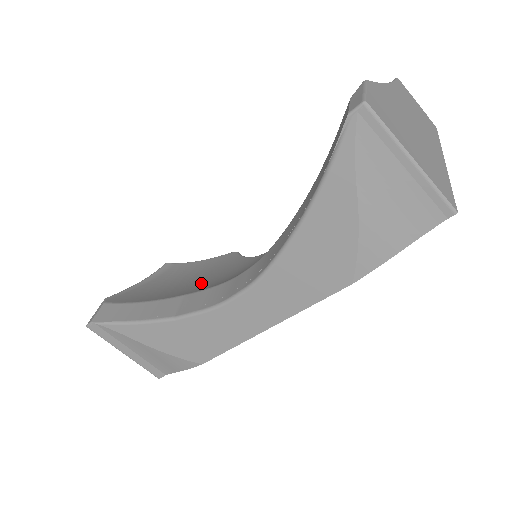
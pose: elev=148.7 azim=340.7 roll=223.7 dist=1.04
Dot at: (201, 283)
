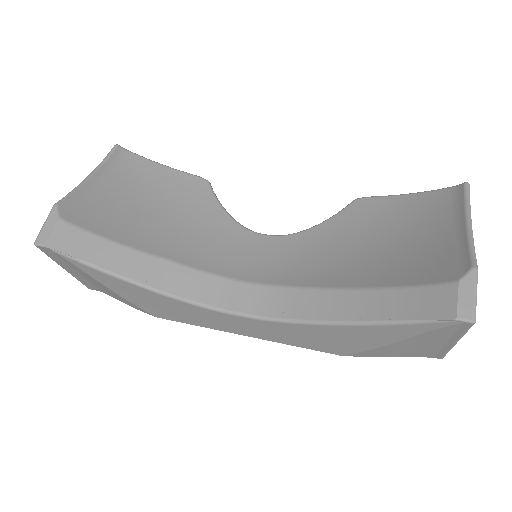
Dot at: (178, 233)
